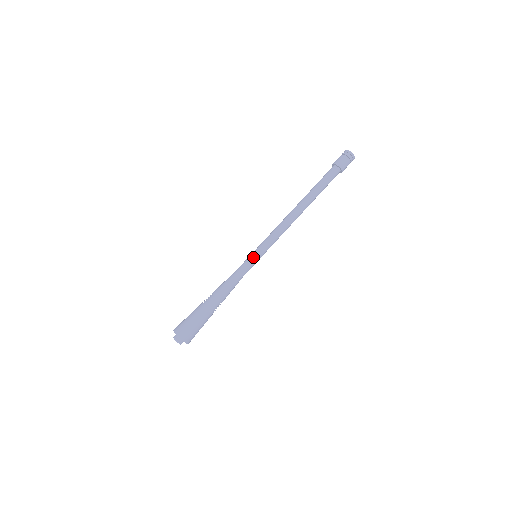
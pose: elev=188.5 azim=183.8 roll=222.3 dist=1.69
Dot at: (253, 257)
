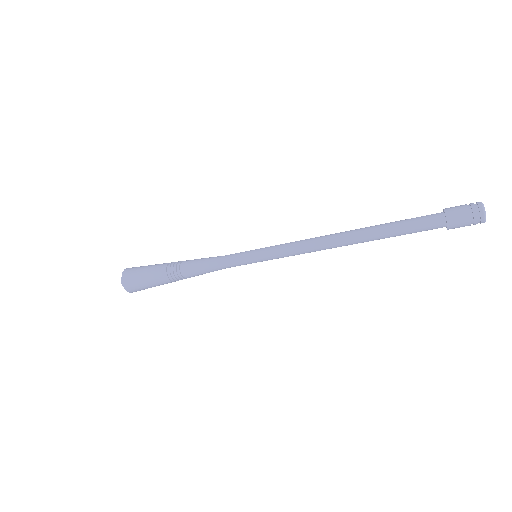
Dot at: (249, 254)
